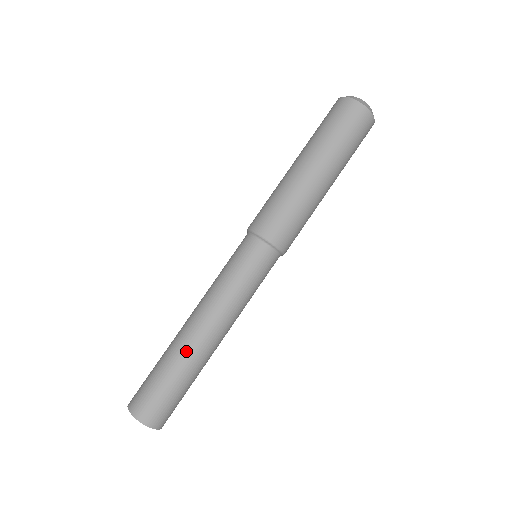
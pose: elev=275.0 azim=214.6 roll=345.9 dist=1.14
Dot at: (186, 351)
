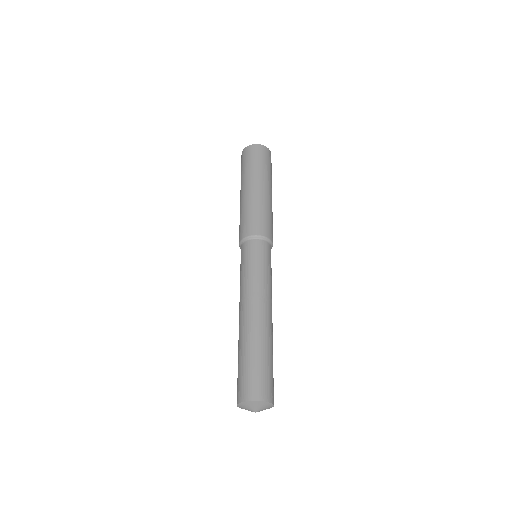
Dot at: (249, 332)
